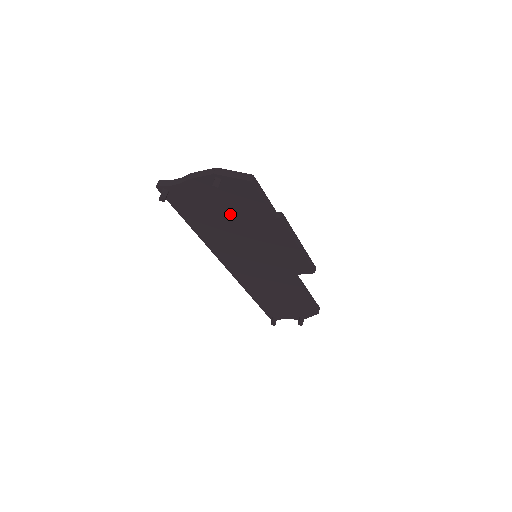
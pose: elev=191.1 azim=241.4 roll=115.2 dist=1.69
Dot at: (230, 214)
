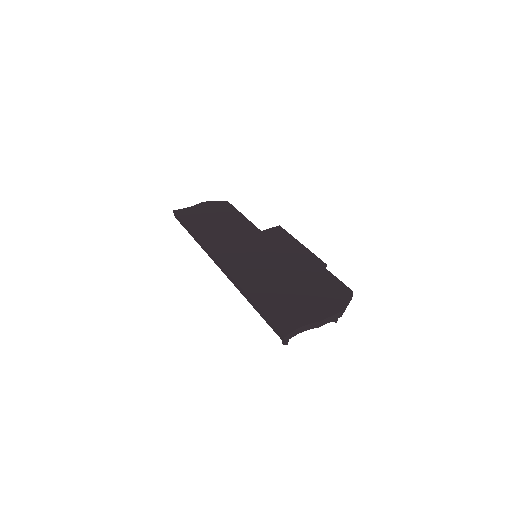
Dot at: occluded
